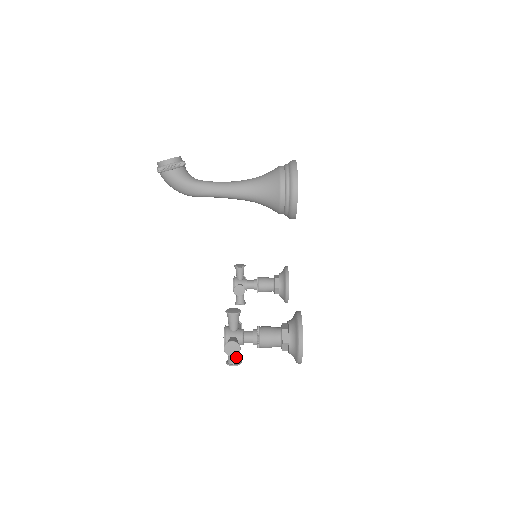
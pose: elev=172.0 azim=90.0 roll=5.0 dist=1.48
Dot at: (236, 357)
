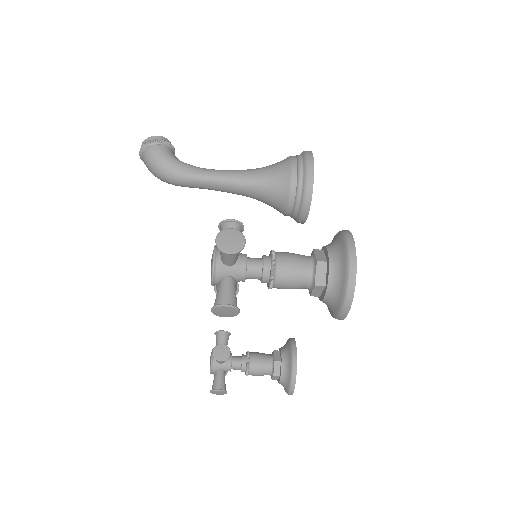
Dot at: (231, 294)
